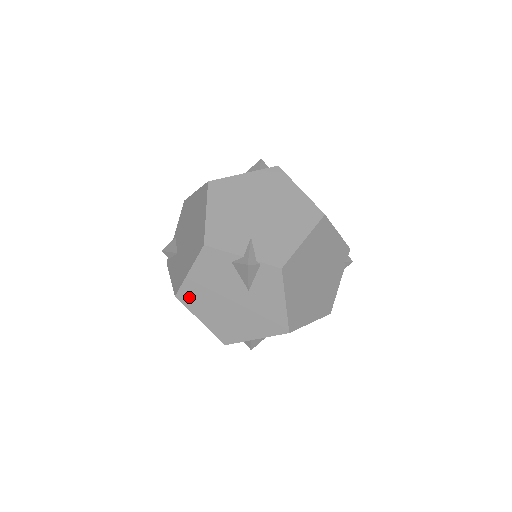
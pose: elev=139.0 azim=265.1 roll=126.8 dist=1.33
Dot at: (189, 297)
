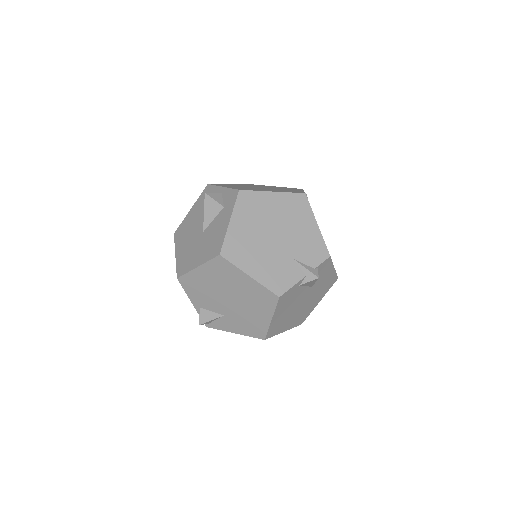
Dot at: (274, 330)
